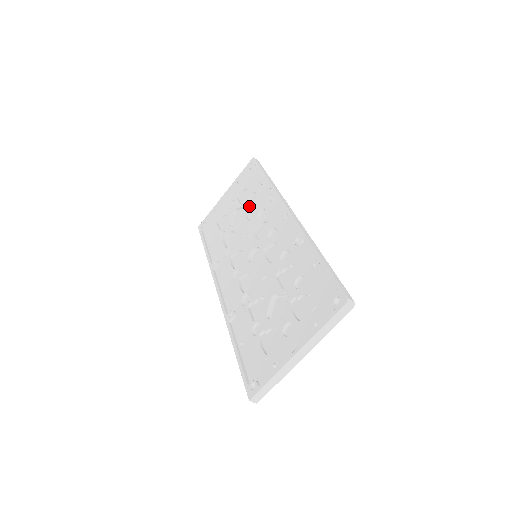
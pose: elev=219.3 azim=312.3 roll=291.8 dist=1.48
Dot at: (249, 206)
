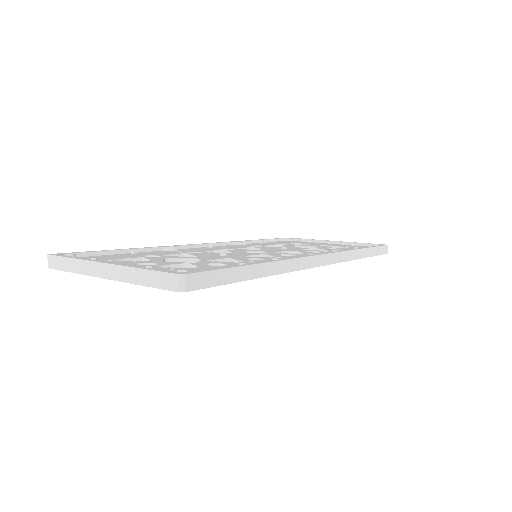
Dot at: (322, 248)
